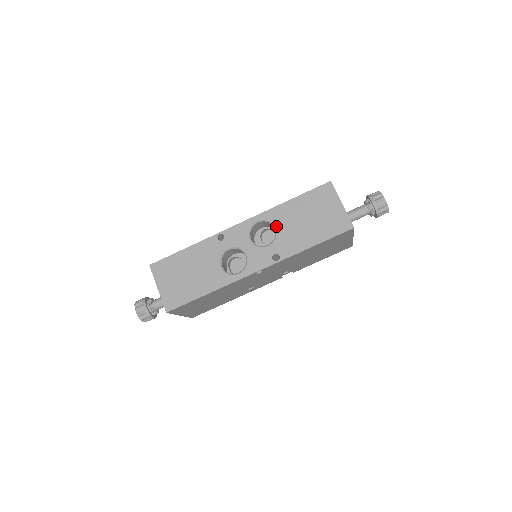
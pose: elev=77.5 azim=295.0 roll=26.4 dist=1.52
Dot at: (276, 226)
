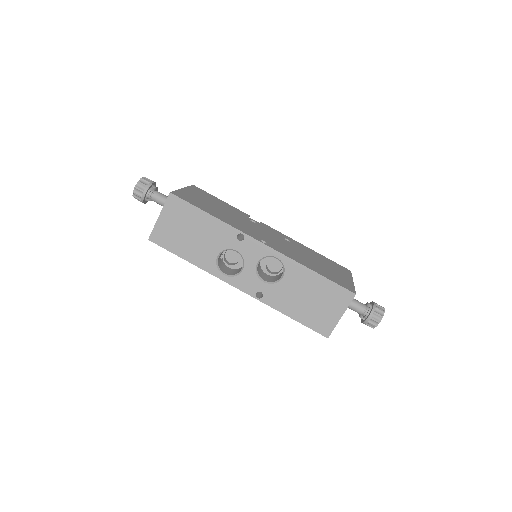
Dot at: (284, 277)
